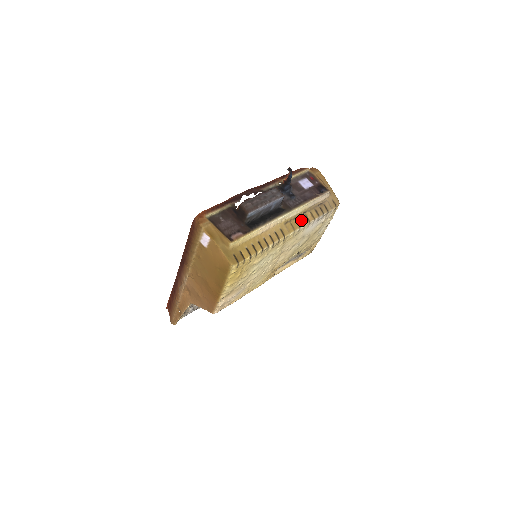
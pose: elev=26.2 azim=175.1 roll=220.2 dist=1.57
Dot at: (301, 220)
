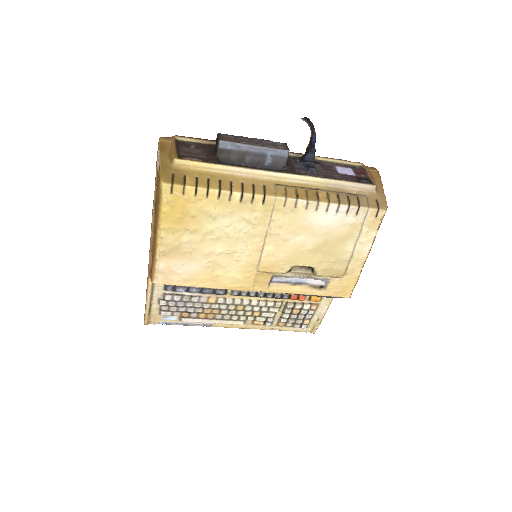
Dot at: (305, 193)
